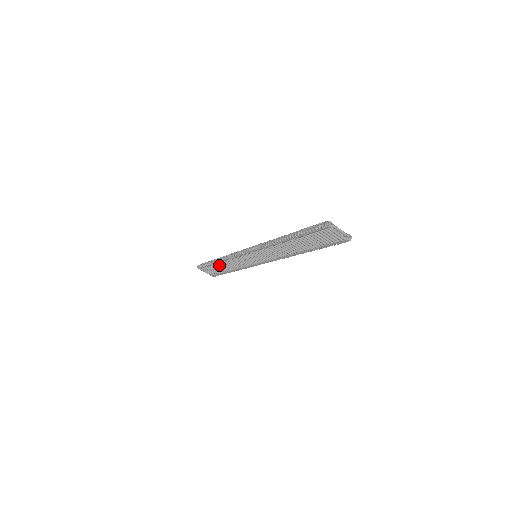
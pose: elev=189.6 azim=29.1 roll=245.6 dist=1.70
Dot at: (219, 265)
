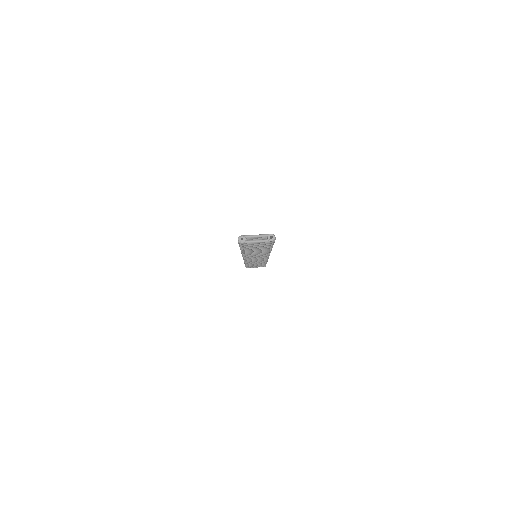
Dot at: occluded
